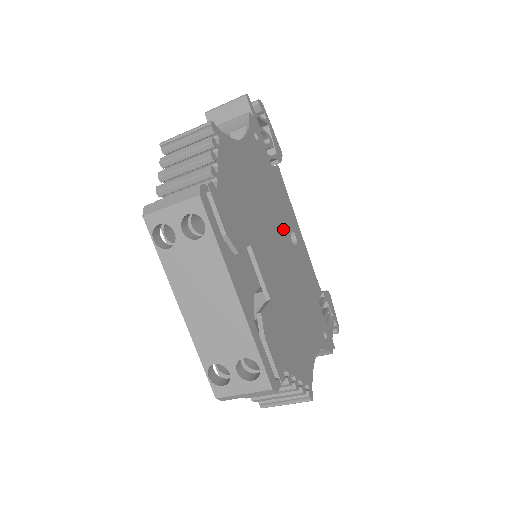
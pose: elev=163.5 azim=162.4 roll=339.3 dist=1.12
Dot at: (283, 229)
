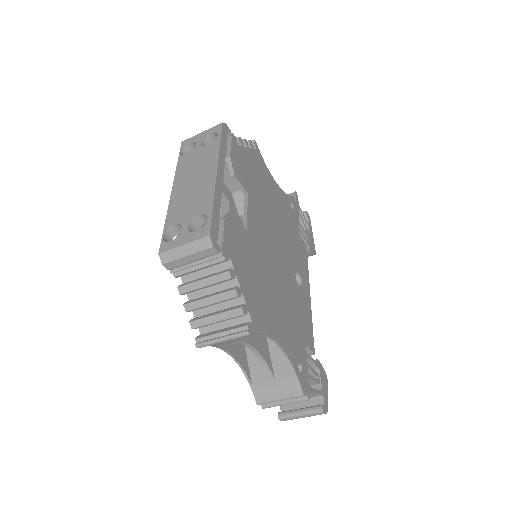
Dot at: (289, 256)
